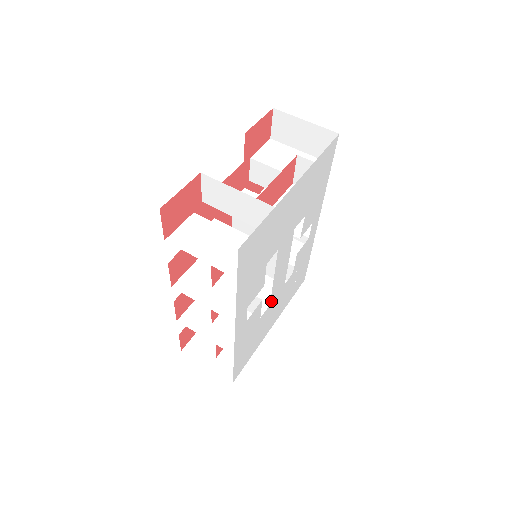
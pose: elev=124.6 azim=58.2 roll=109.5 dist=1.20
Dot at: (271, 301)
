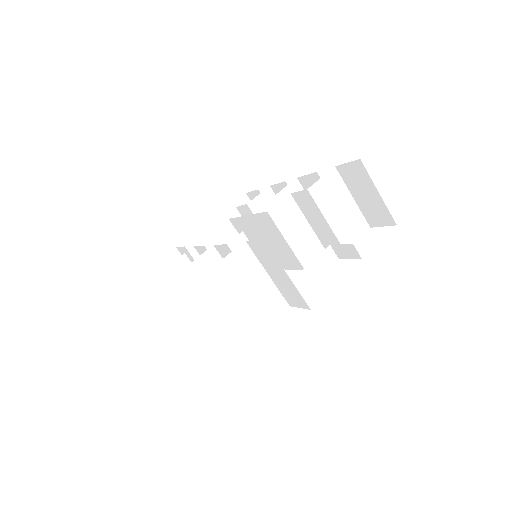
Dot at: occluded
